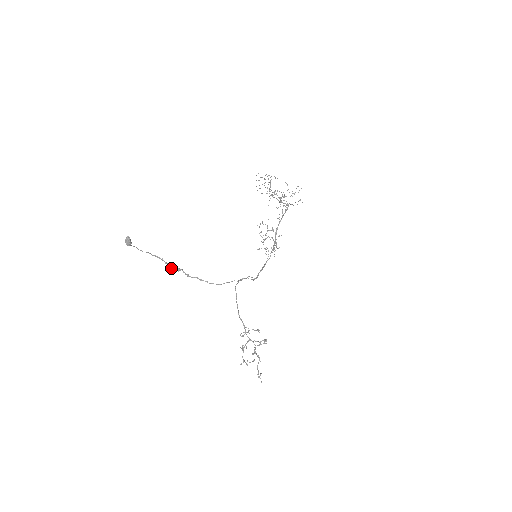
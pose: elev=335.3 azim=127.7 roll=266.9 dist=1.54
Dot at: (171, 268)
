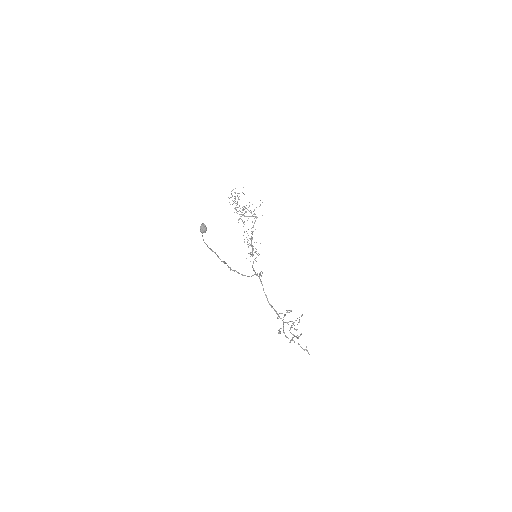
Dot at: (221, 261)
